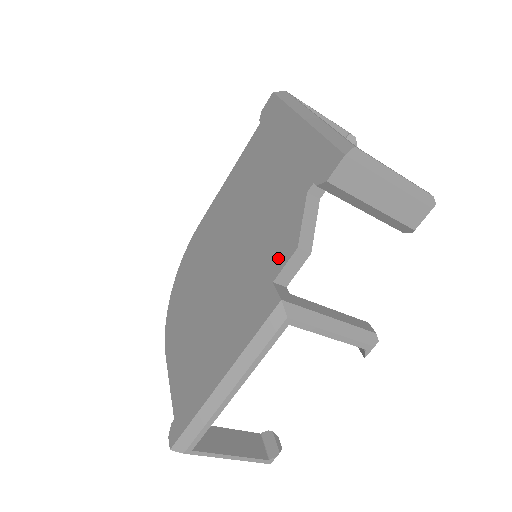
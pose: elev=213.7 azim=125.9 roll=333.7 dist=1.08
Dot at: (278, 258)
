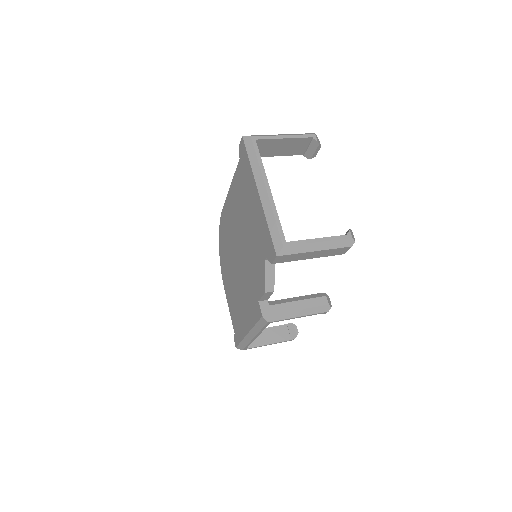
Dot at: (259, 289)
